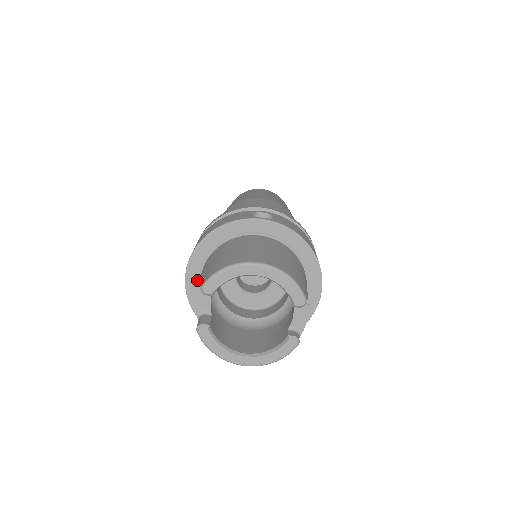
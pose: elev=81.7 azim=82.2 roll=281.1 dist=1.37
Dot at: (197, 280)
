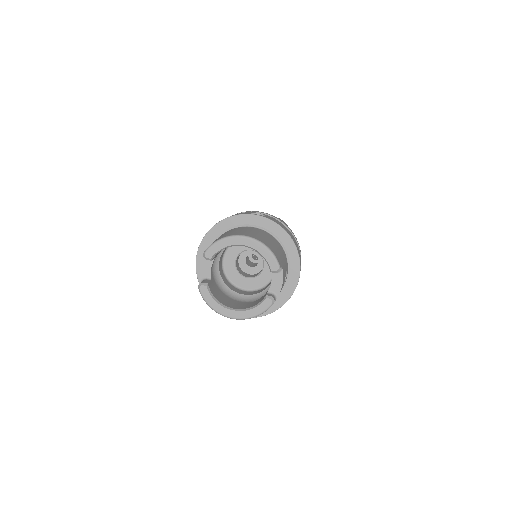
Dot at: occluded
